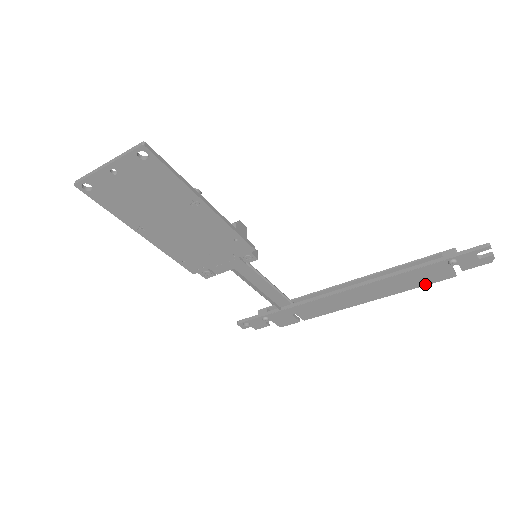
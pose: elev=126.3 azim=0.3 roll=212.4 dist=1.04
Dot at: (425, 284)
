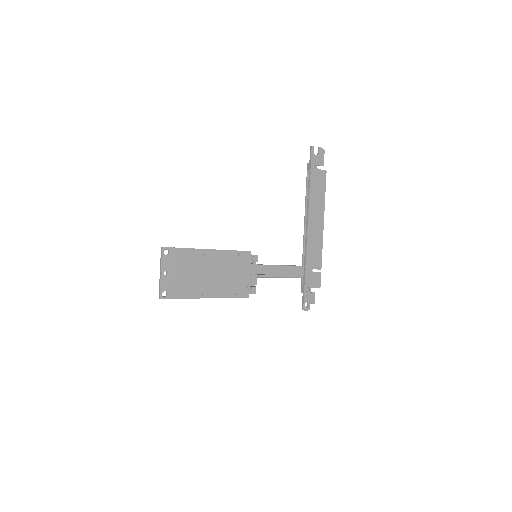
Dot at: (324, 188)
